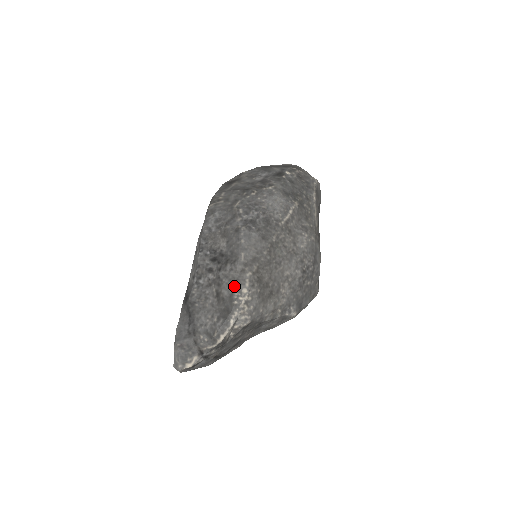
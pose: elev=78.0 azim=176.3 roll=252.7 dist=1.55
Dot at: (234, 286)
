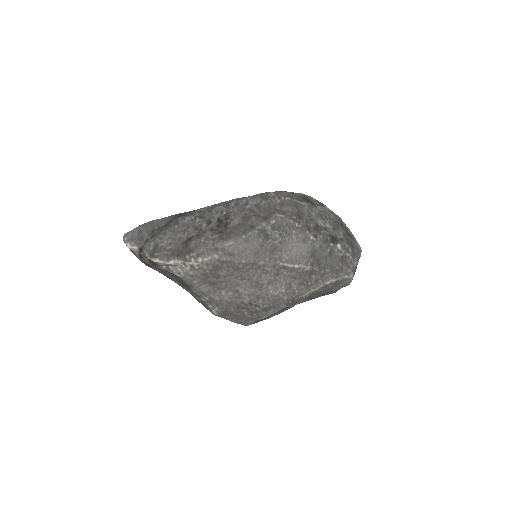
Dot at: (200, 249)
